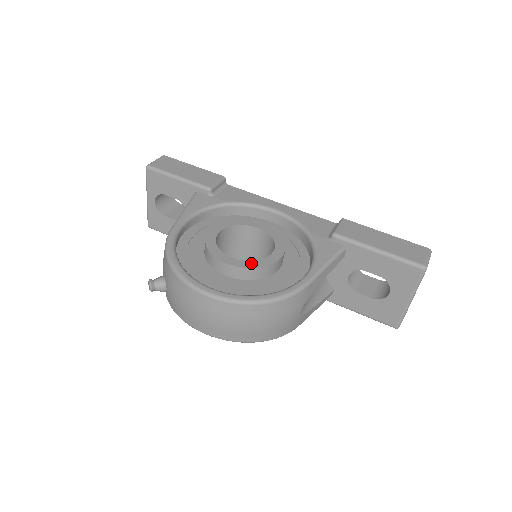
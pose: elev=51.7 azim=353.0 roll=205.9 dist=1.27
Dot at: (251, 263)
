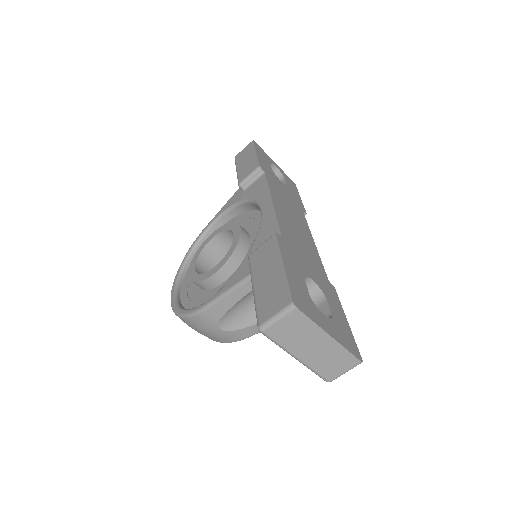
Dot at: (196, 276)
